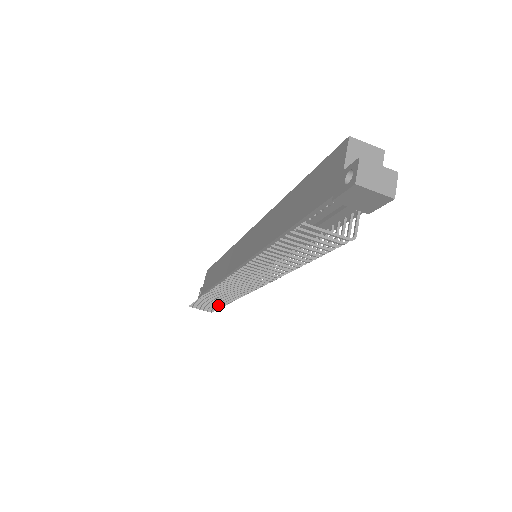
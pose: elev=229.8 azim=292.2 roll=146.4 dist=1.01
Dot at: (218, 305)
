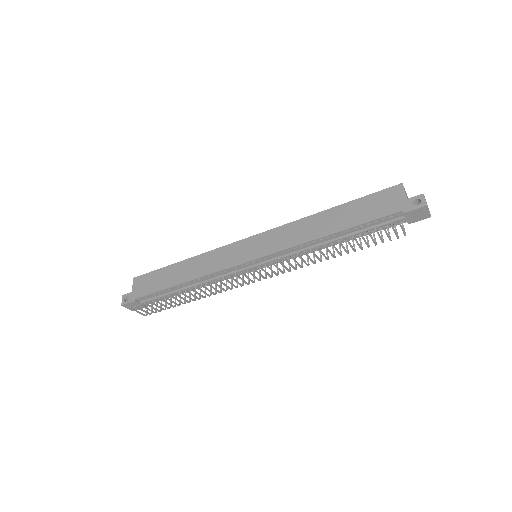
Dot at: (177, 304)
